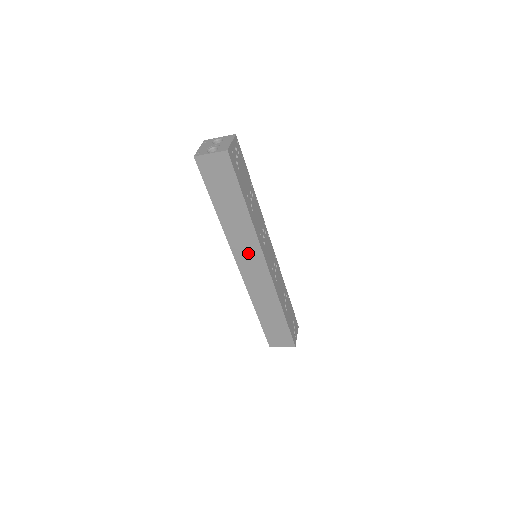
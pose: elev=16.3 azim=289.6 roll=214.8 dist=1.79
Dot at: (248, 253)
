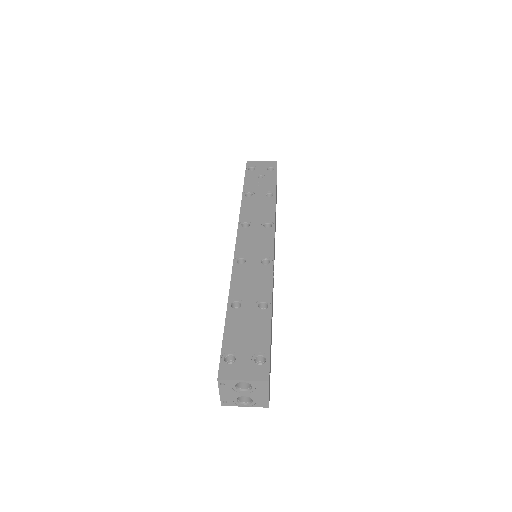
Dot at: occluded
